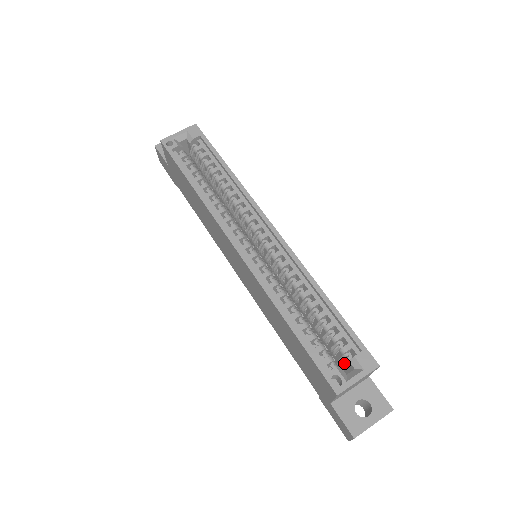
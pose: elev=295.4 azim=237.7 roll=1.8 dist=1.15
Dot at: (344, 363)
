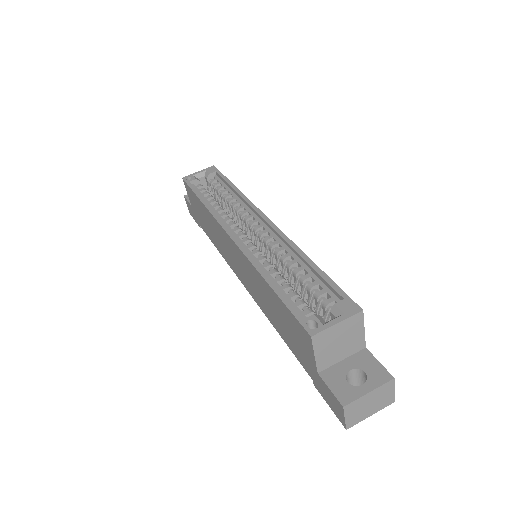
Dot at: (328, 319)
